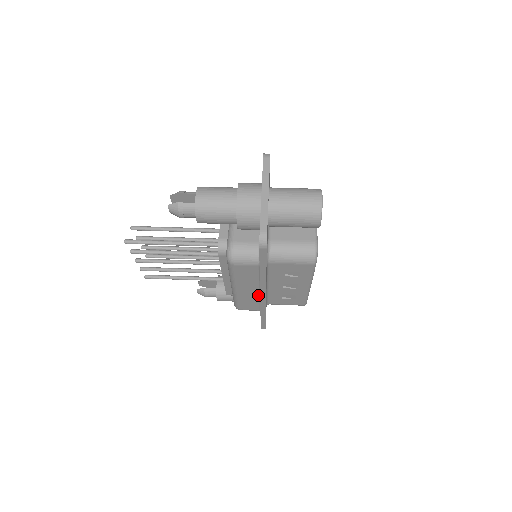
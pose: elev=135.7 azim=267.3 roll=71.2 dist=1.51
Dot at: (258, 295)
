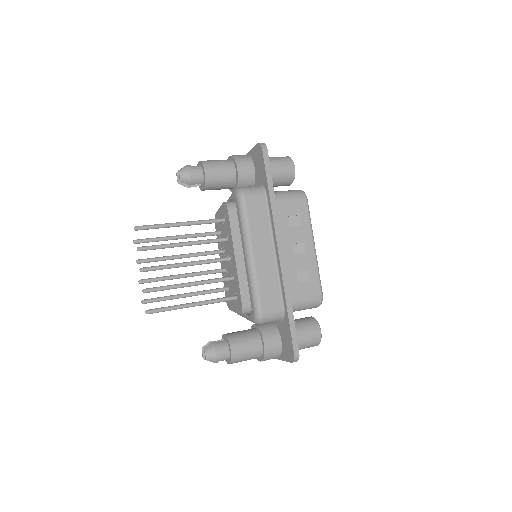
Dot at: (275, 264)
